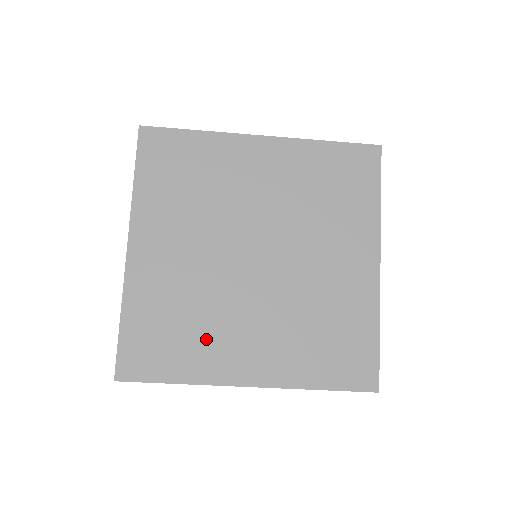
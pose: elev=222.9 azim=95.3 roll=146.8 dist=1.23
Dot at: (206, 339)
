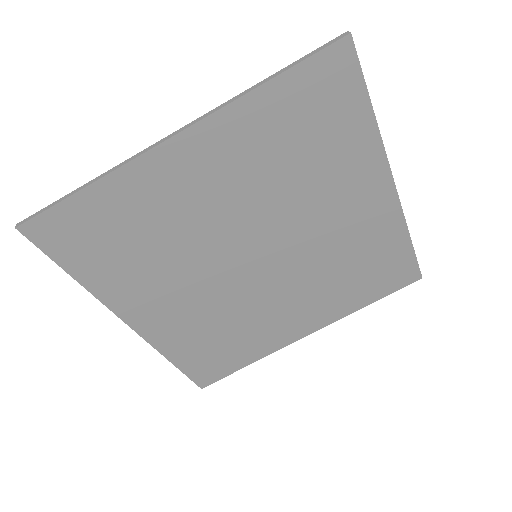
Dot at: (140, 272)
